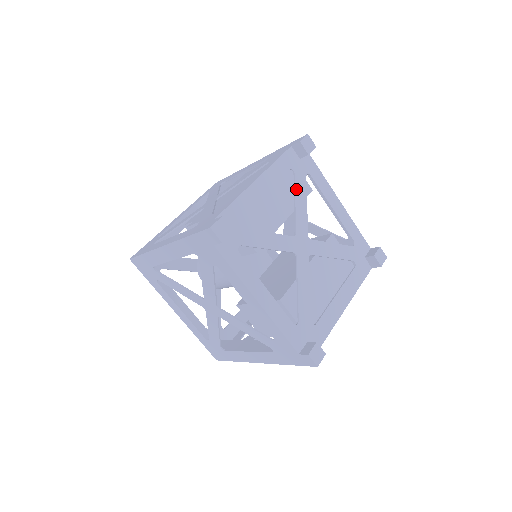
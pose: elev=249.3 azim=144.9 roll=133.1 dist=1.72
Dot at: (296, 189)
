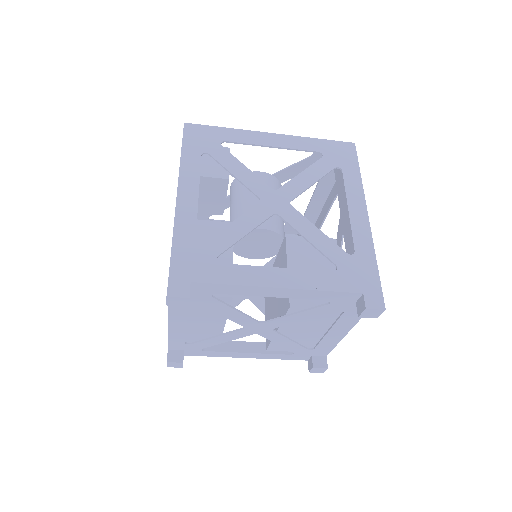
Dot at: (212, 309)
